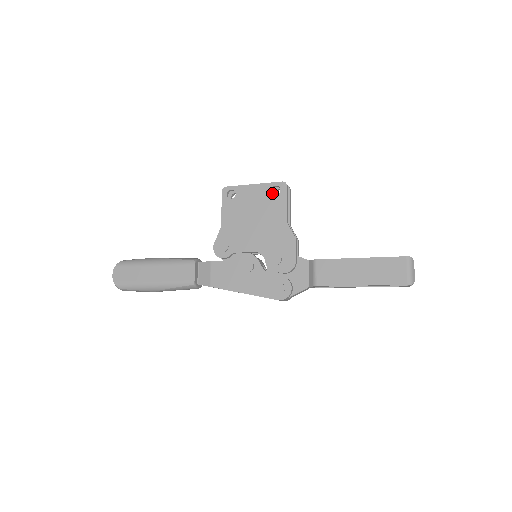
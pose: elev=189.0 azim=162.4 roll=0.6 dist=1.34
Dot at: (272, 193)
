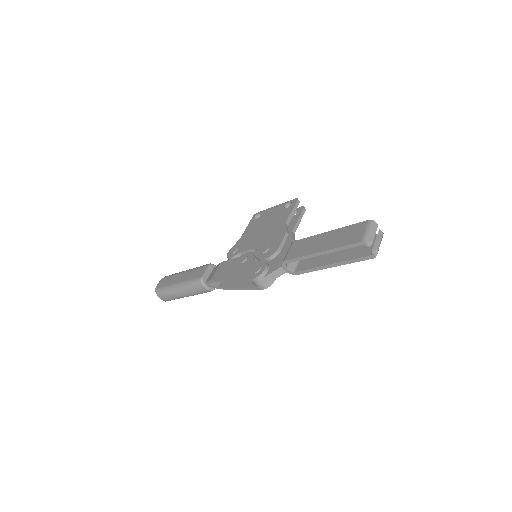
Dot at: occluded
